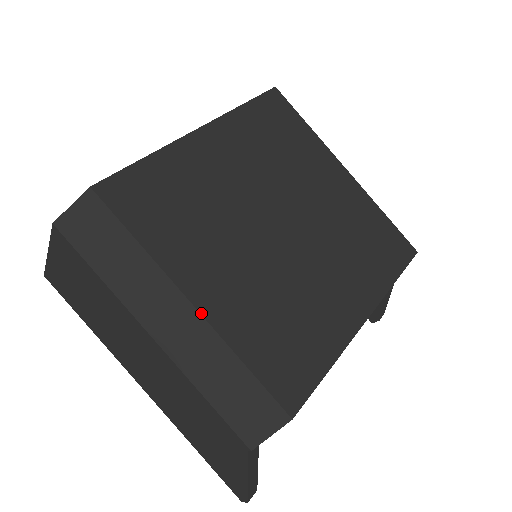
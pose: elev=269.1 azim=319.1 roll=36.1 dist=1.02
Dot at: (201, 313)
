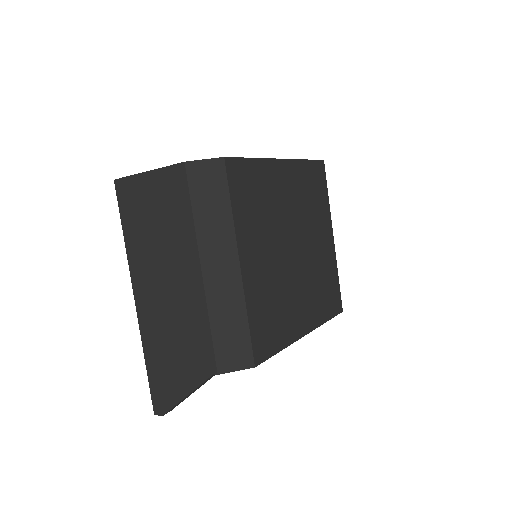
Dot at: (242, 274)
